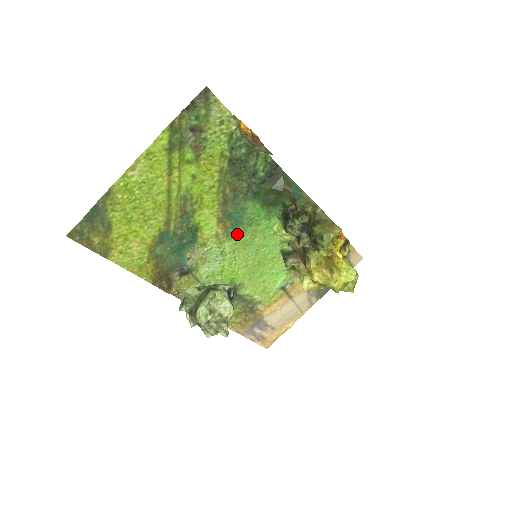
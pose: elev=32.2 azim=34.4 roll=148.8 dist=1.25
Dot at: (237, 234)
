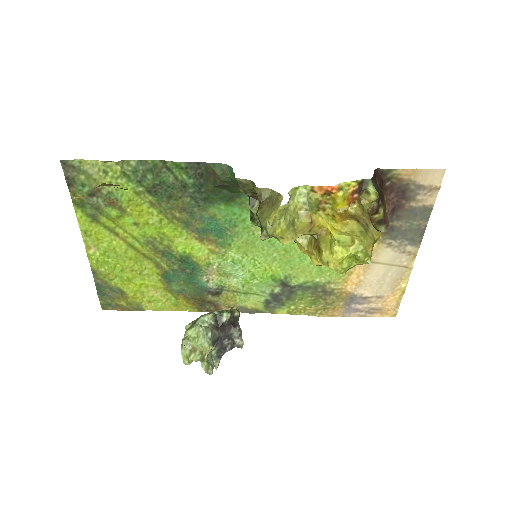
Dot at: (231, 240)
